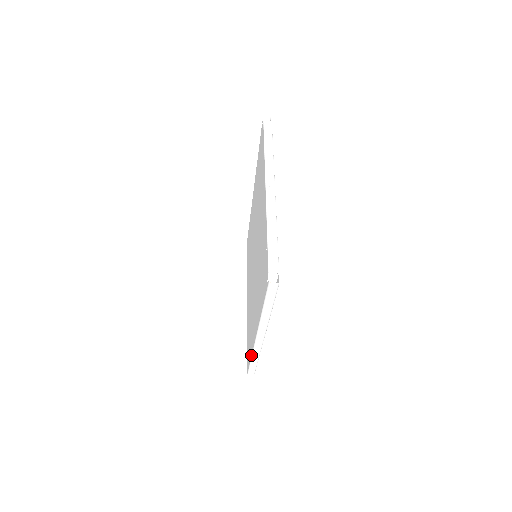
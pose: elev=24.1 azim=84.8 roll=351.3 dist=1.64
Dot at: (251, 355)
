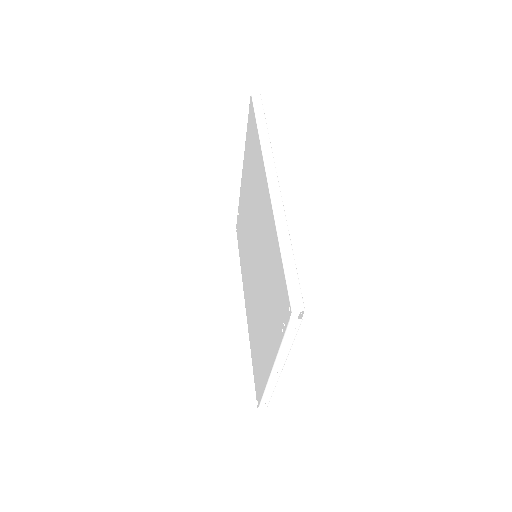
Dot at: occluded
